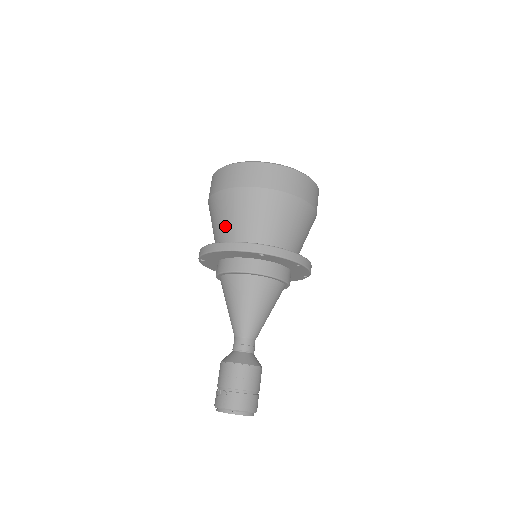
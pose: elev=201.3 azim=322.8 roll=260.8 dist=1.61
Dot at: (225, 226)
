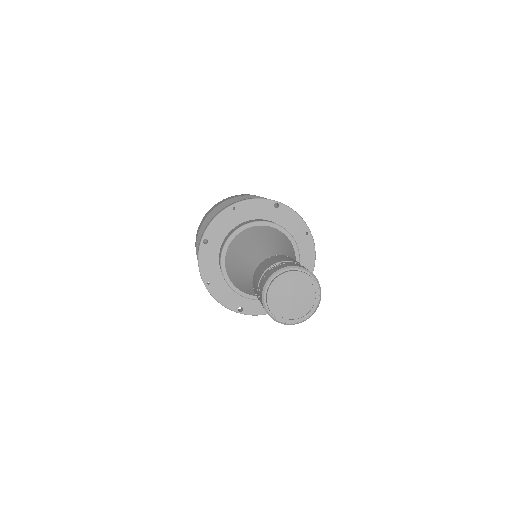
Dot at: occluded
